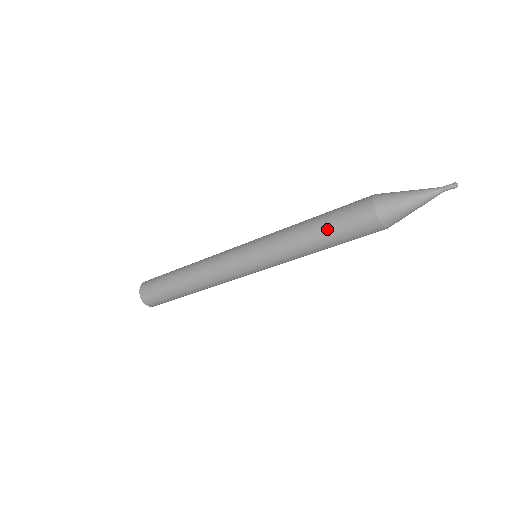
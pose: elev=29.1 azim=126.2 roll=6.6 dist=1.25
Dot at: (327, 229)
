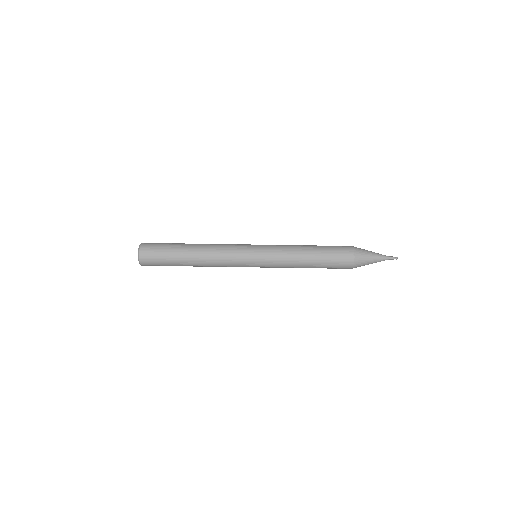
Dot at: (320, 246)
